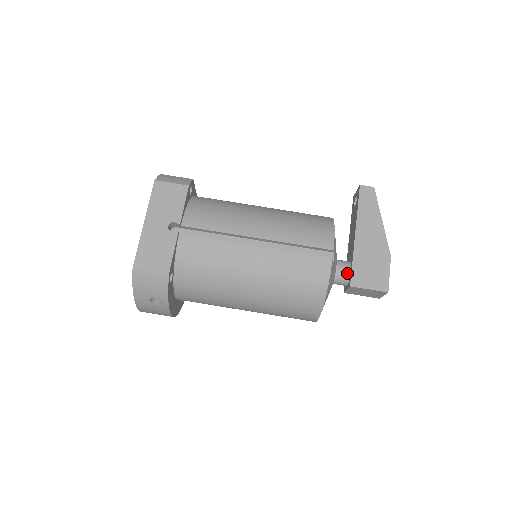
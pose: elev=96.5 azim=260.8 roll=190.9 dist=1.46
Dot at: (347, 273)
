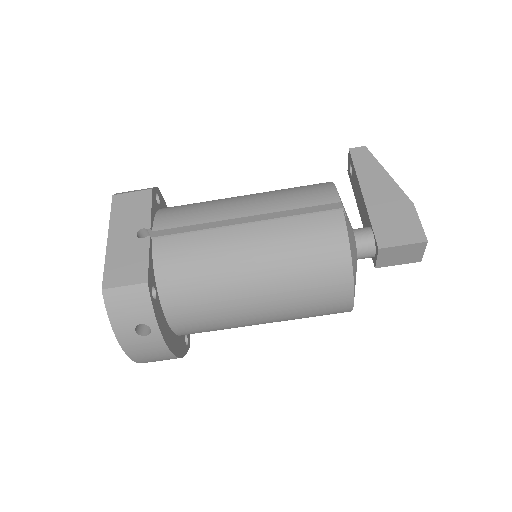
Dot at: (369, 237)
